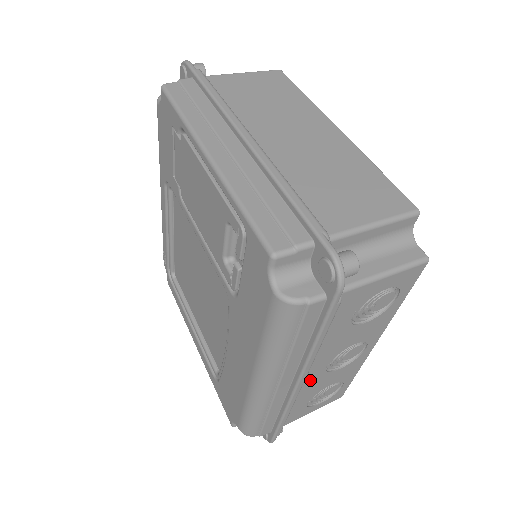
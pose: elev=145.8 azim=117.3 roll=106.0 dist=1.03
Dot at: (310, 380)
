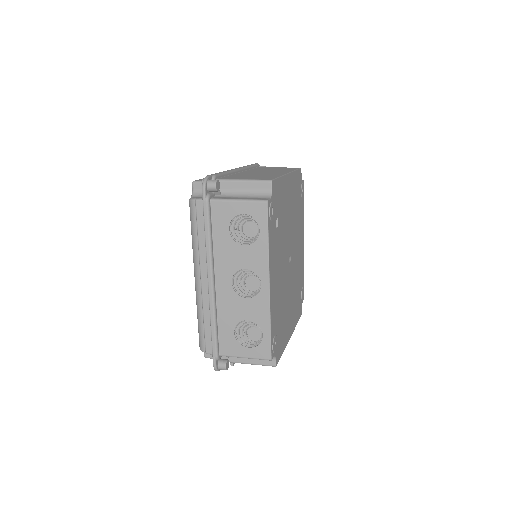
Dot at: (224, 293)
